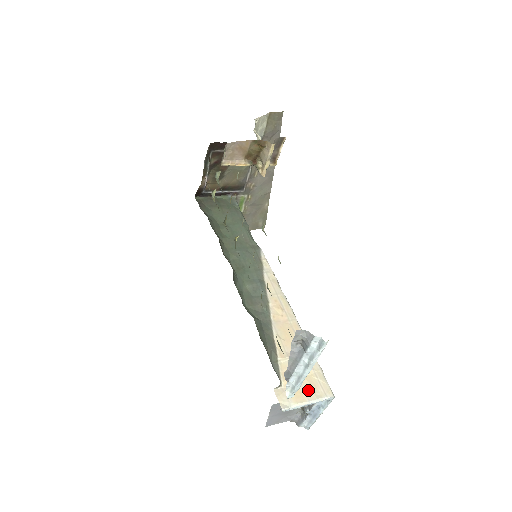
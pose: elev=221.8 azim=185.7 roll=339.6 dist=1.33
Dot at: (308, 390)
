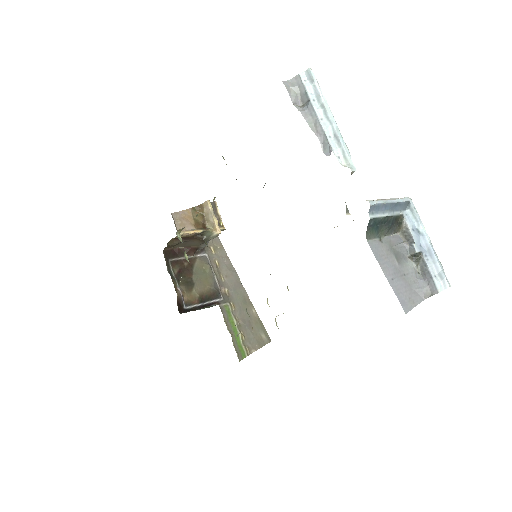
Dot at: occluded
